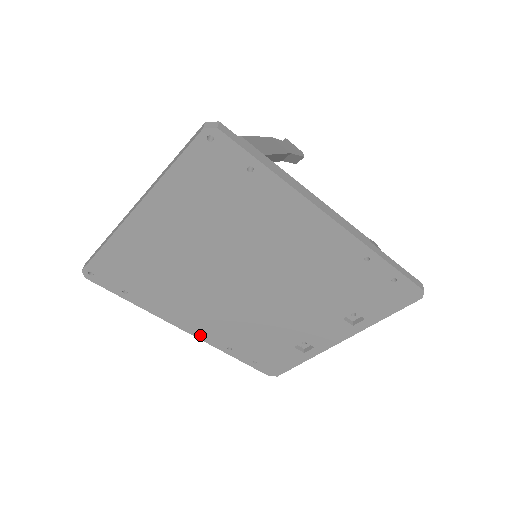
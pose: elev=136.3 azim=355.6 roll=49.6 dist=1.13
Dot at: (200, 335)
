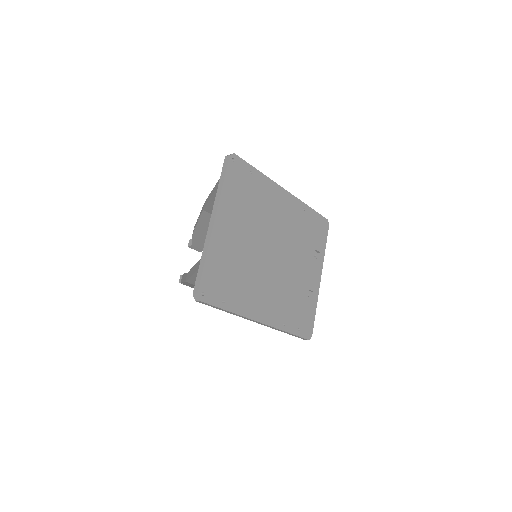
Dot at: (268, 321)
